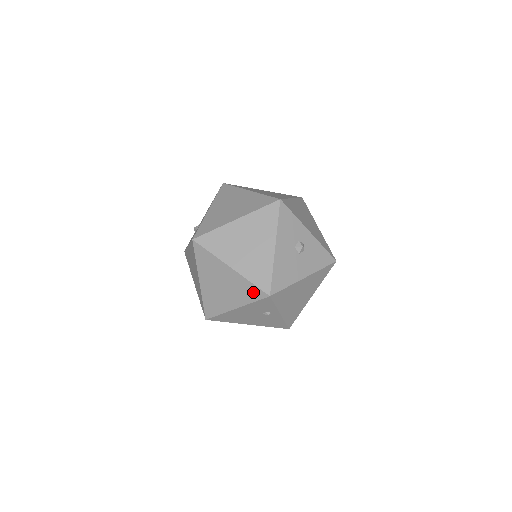
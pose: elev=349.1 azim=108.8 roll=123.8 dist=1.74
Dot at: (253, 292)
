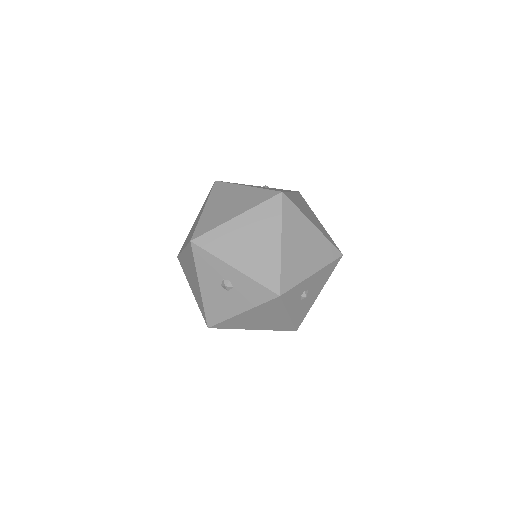
Dot at: occluded
